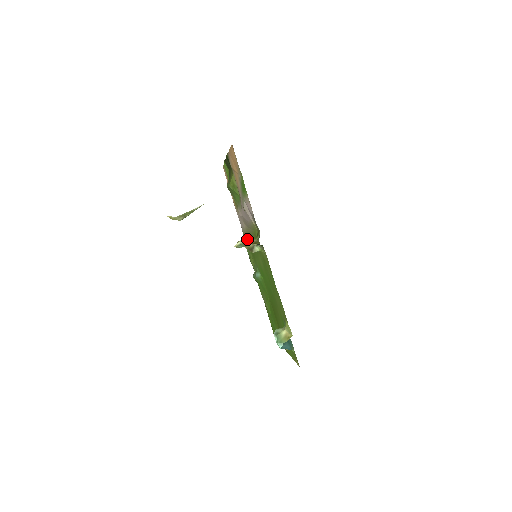
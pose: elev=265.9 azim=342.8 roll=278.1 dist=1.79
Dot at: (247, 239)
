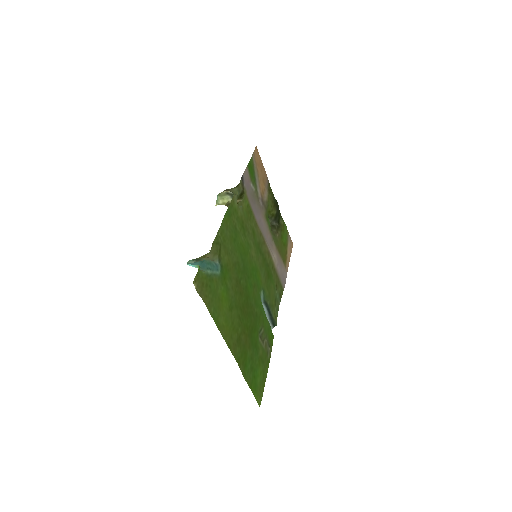
Dot at: (273, 275)
